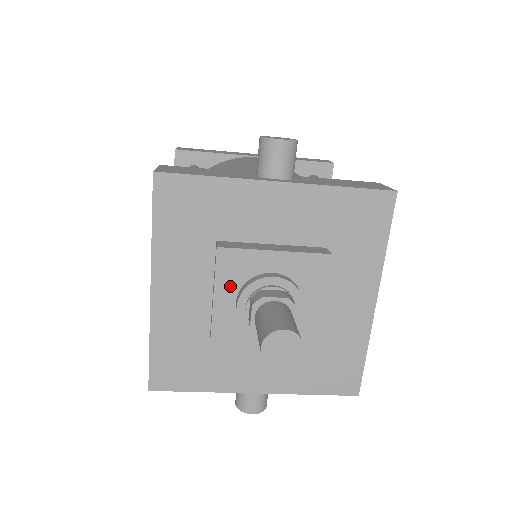
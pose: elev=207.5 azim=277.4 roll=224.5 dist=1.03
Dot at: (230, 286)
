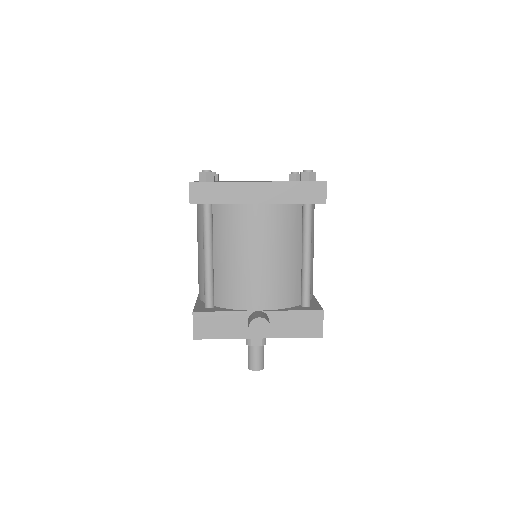
Dot at: occluded
